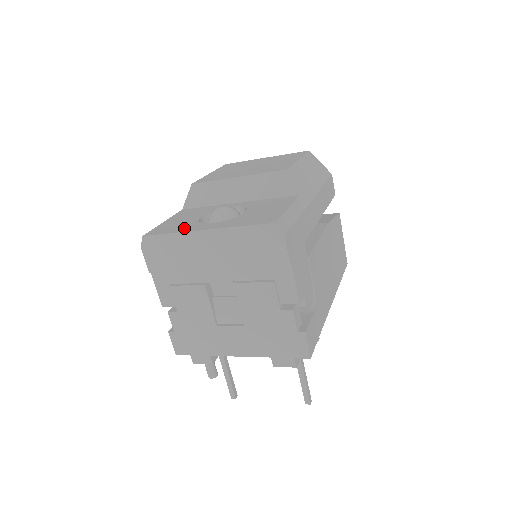
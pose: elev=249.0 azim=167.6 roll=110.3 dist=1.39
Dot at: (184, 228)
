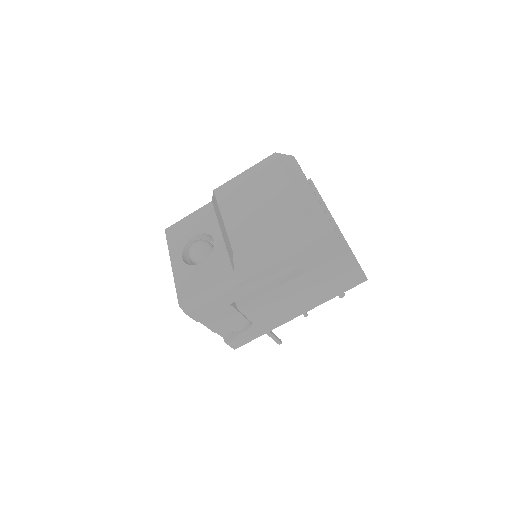
Dot at: (174, 246)
